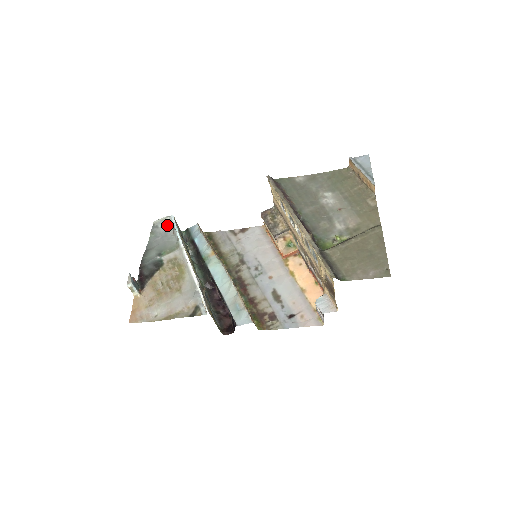
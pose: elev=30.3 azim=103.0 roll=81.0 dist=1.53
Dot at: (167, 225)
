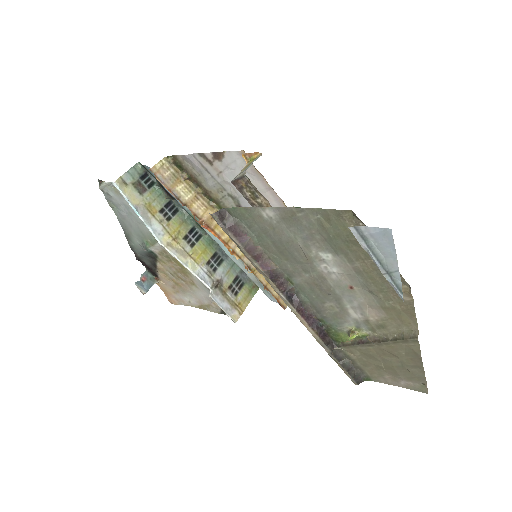
Dot at: (119, 196)
